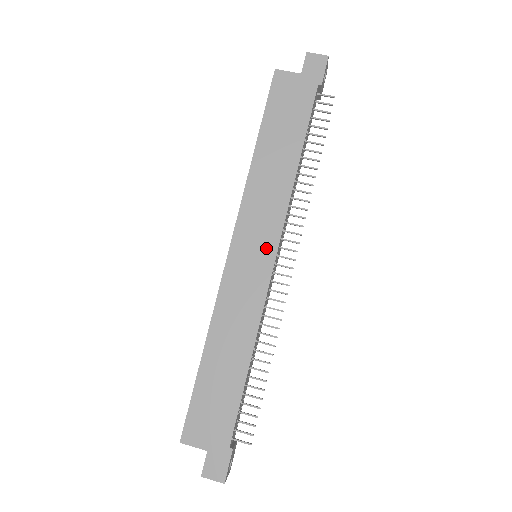
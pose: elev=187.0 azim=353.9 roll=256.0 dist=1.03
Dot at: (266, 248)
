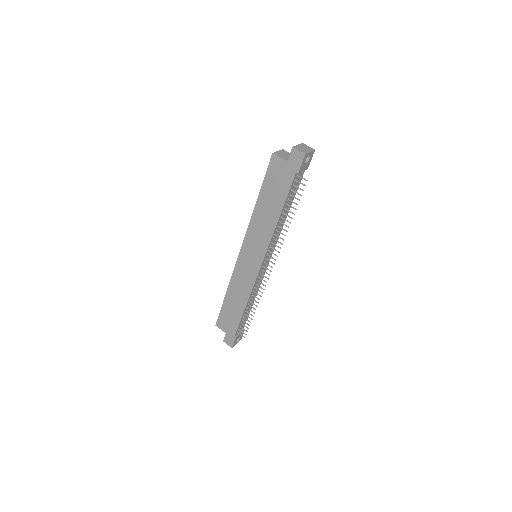
Dot at: (257, 258)
